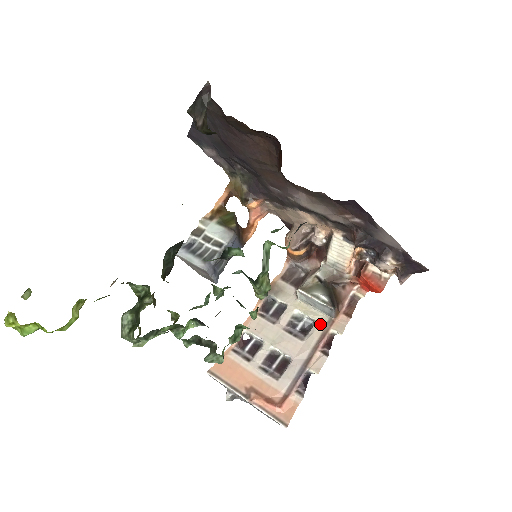
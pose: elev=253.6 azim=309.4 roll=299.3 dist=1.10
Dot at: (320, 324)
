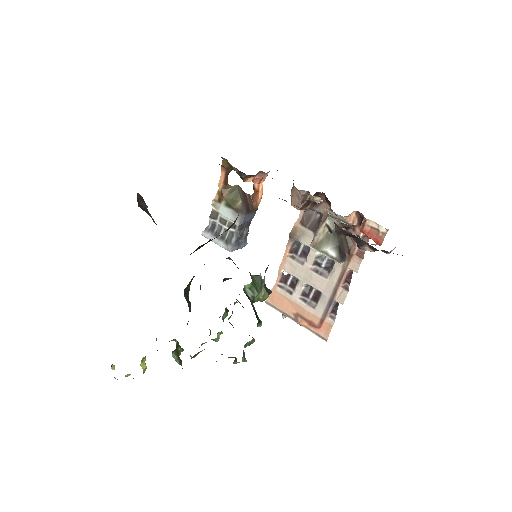
Dot at: (338, 264)
